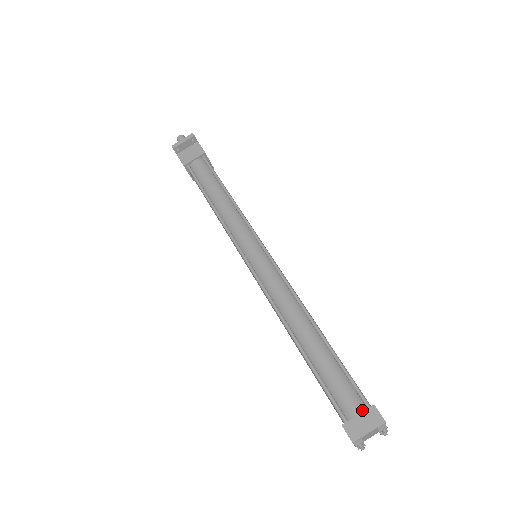
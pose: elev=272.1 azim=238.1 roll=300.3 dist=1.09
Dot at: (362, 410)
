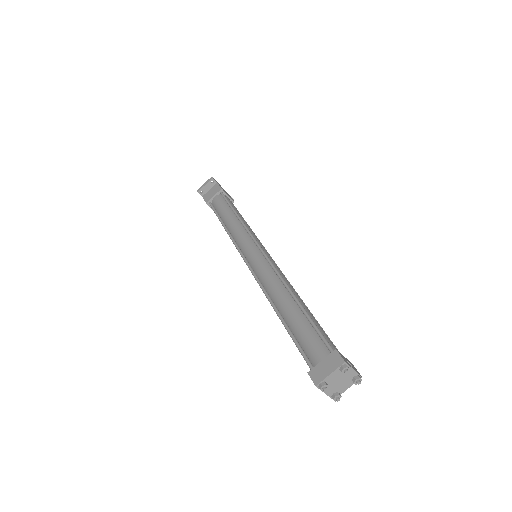
Dot at: (327, 357)
